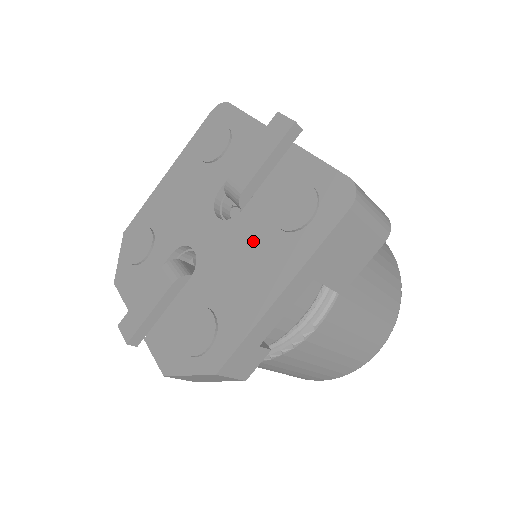
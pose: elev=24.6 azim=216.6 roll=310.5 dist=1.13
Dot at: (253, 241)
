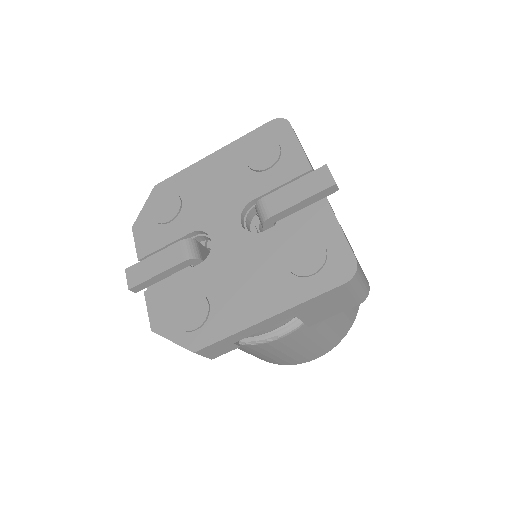
Dot at: (262, 263)
